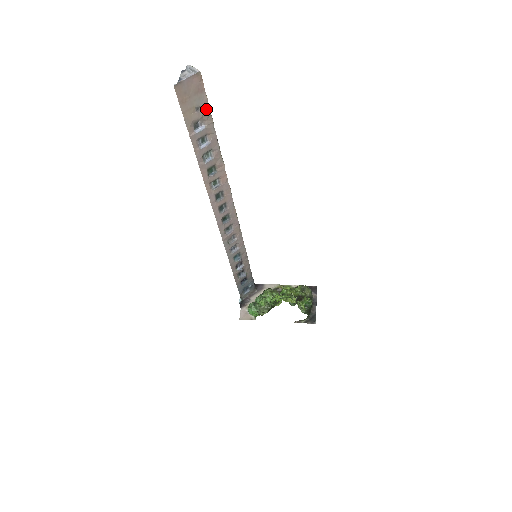
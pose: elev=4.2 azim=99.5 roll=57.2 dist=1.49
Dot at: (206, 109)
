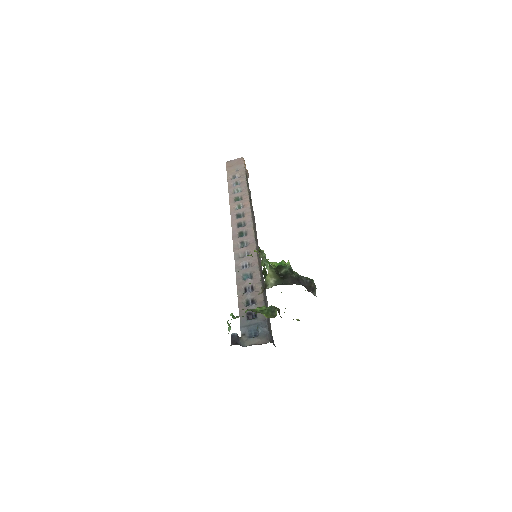
Dot at: (242, 170)
